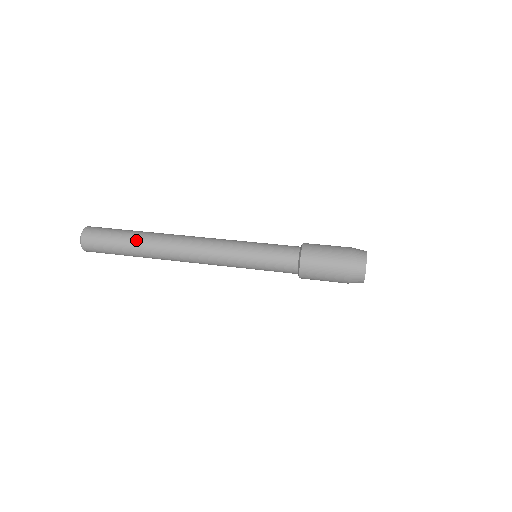
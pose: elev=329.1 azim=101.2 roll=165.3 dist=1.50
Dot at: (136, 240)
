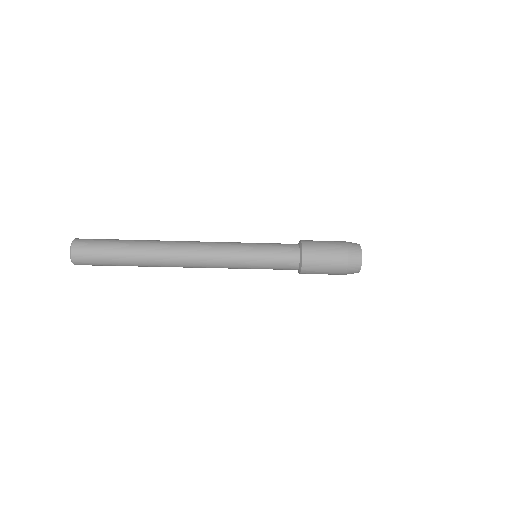
Dot at: (136, 240)
